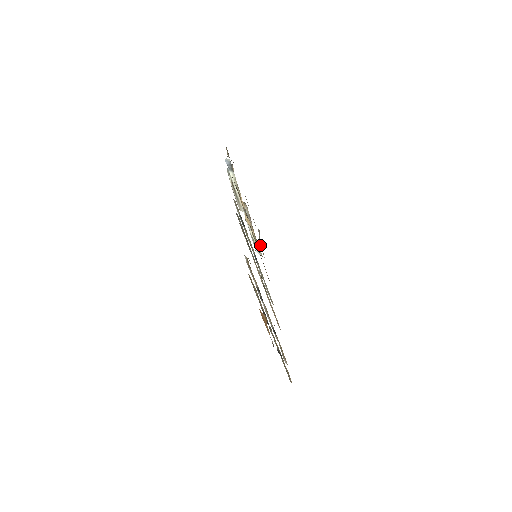
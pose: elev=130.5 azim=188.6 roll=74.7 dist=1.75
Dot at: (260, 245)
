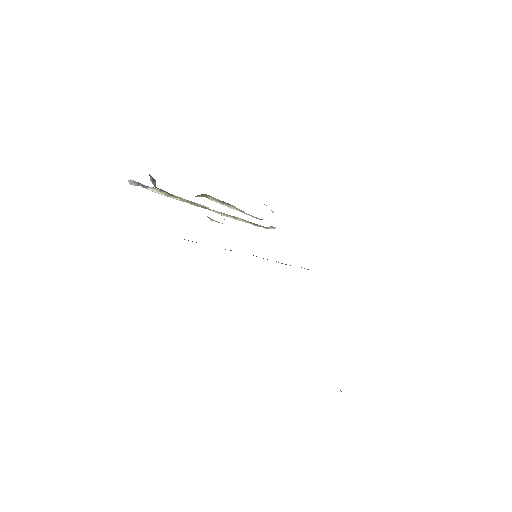
Dot at: occluded
